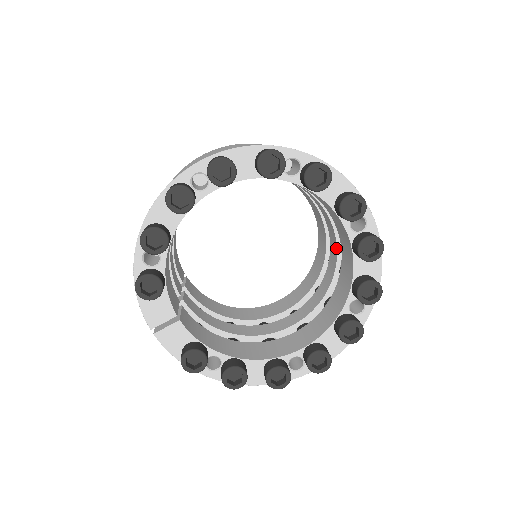
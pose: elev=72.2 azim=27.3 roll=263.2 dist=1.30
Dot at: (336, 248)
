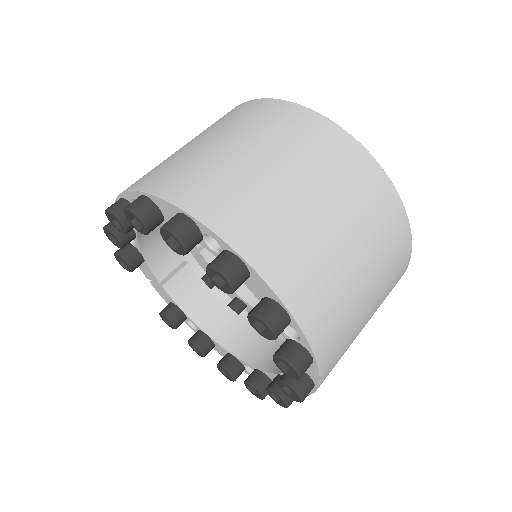
Dot at: occluded
